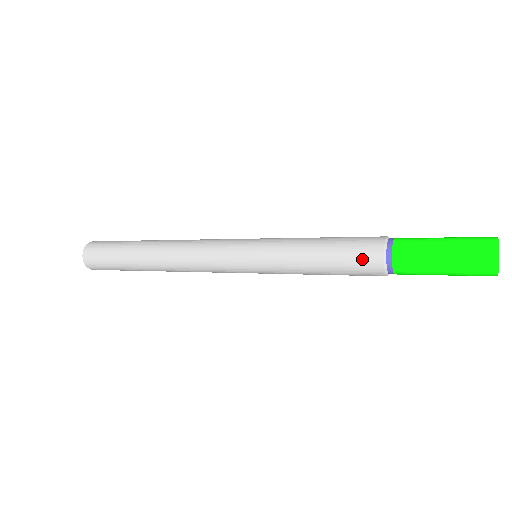
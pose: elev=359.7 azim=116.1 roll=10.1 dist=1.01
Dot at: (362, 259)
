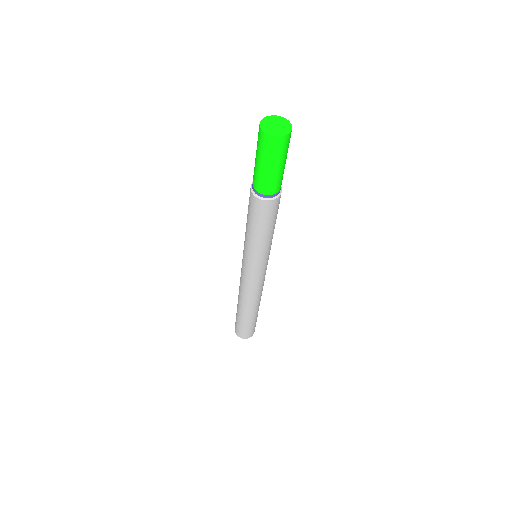
Dot at: occluded
